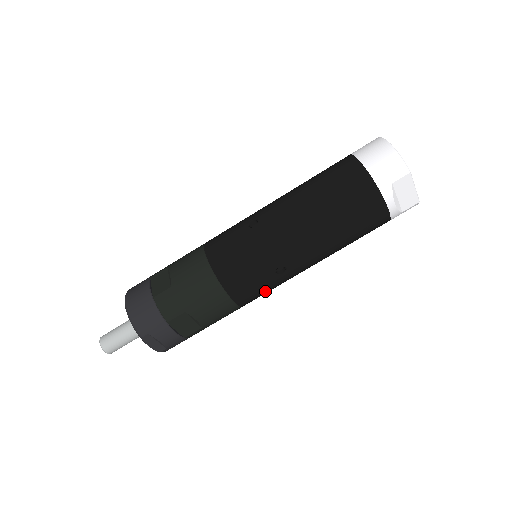
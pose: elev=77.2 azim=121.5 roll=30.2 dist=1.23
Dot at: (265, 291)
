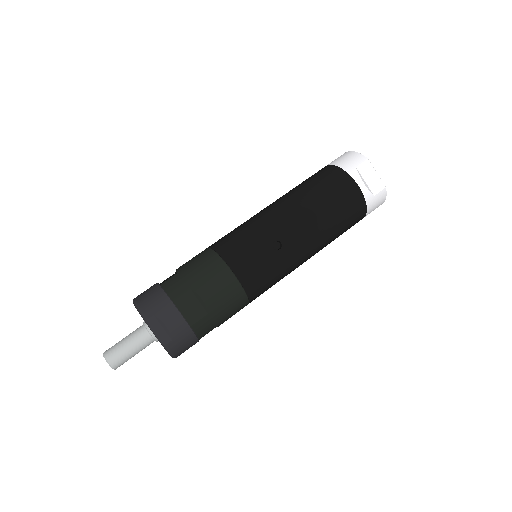
Dot at: (267, 273)
